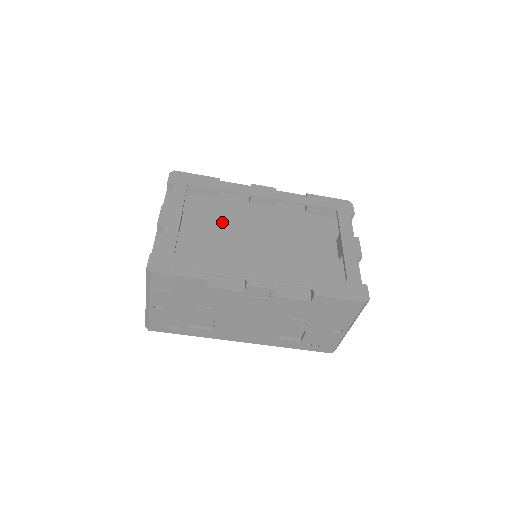
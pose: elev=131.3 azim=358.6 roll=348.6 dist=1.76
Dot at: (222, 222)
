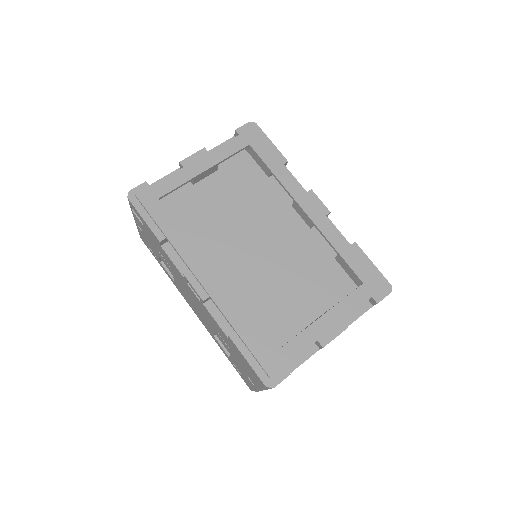
Dot at: (244, 203)
